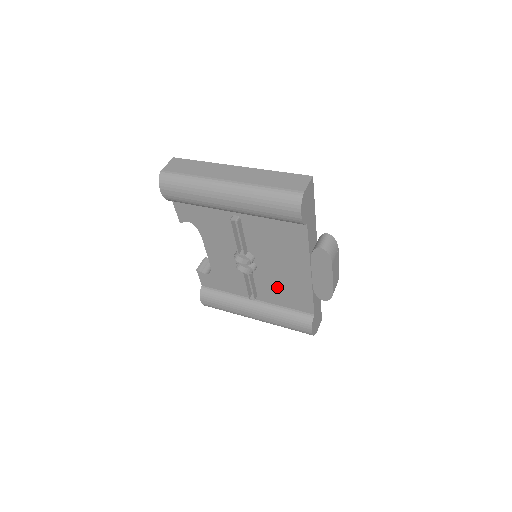
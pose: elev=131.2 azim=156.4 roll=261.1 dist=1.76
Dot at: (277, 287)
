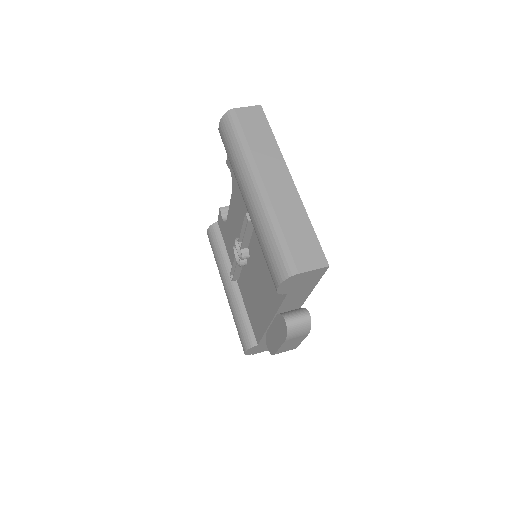
Dot at: (250, 295)
